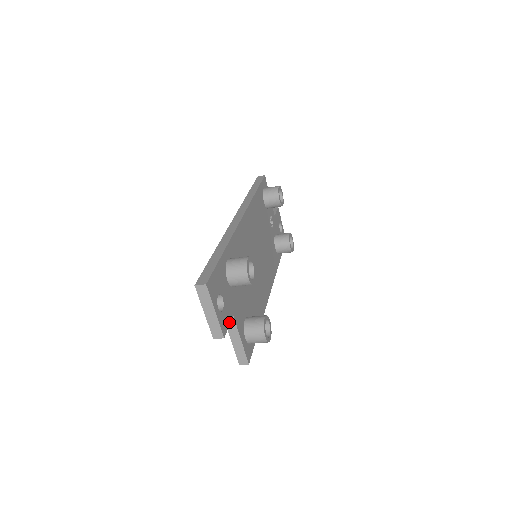
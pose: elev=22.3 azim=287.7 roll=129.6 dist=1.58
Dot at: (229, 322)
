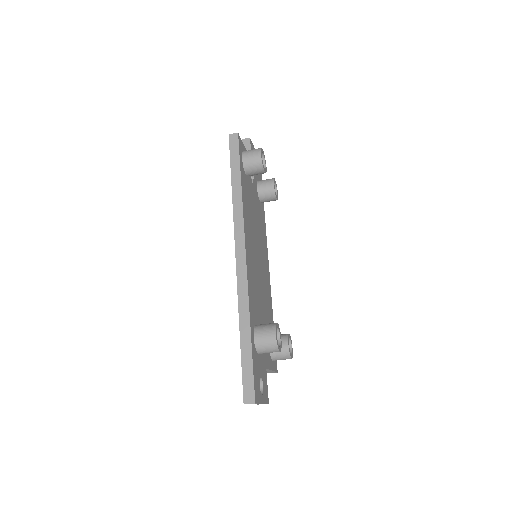
Dot at: (266, 382)
